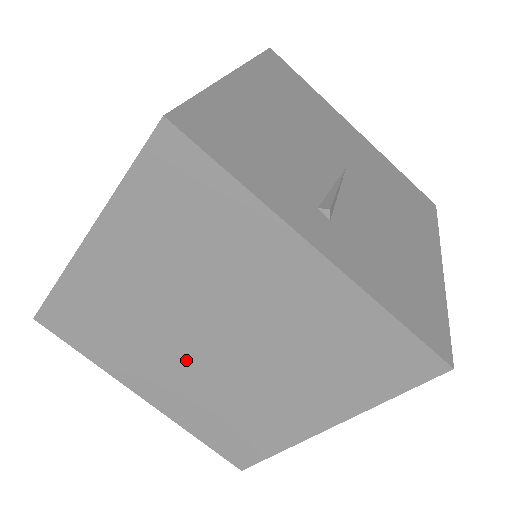
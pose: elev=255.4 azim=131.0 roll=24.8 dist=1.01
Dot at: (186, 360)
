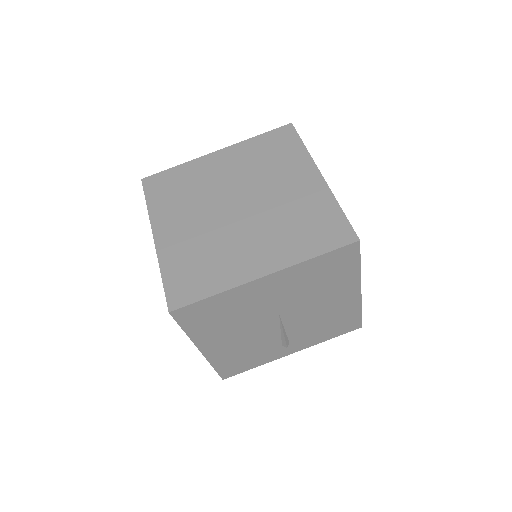
Dot at: (211, 215)
